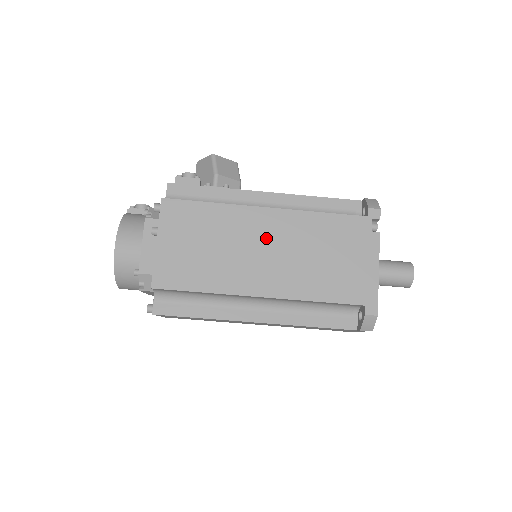
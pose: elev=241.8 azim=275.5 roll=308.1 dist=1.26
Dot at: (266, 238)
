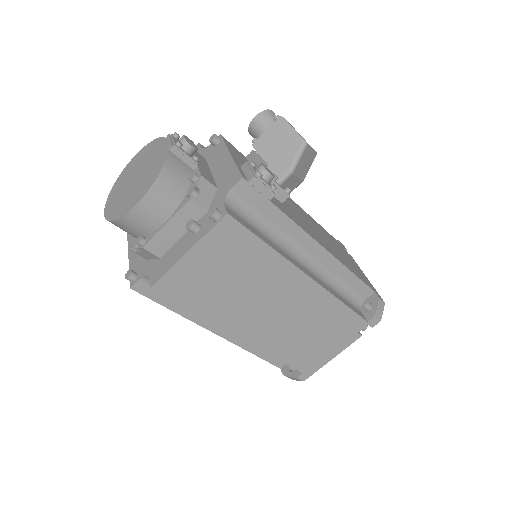
Dot at: (284, 299)
